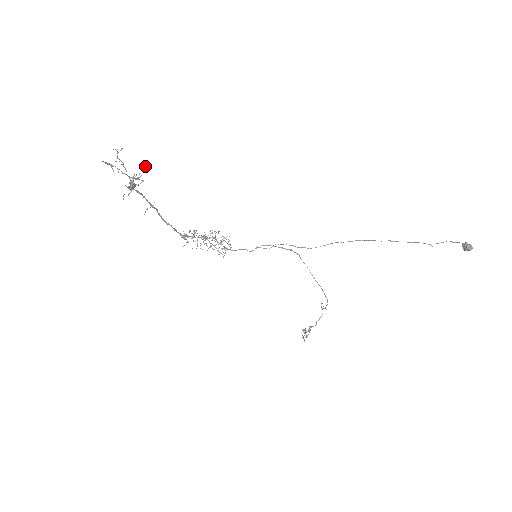
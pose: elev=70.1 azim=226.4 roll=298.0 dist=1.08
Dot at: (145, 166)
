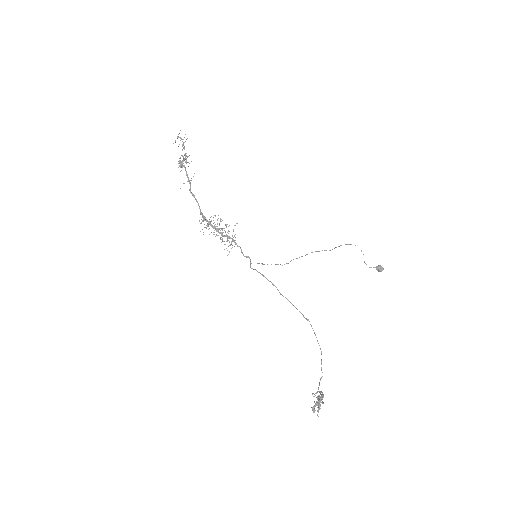
Dot at: (189, 163)
